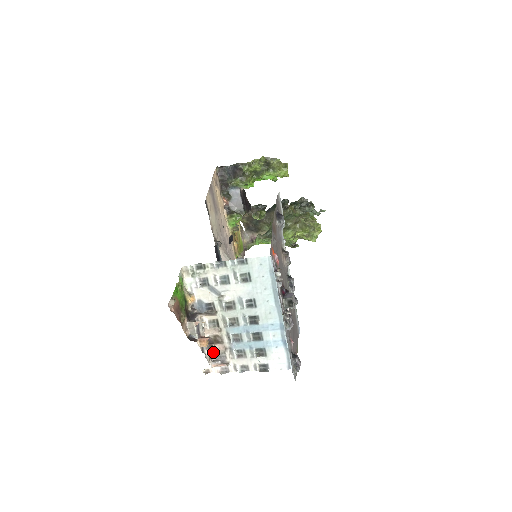
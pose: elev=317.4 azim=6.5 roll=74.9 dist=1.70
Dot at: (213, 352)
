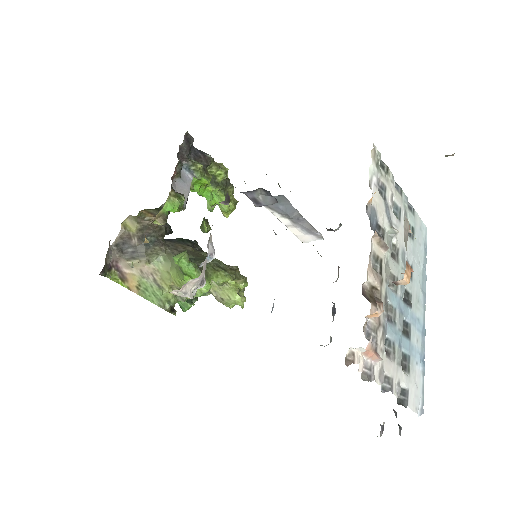
Dot at: (378, 314)
